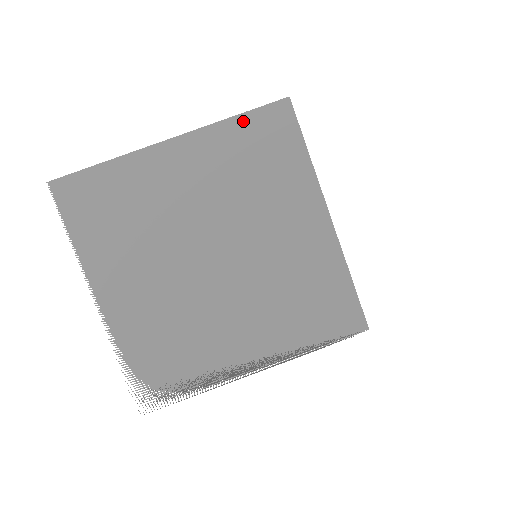
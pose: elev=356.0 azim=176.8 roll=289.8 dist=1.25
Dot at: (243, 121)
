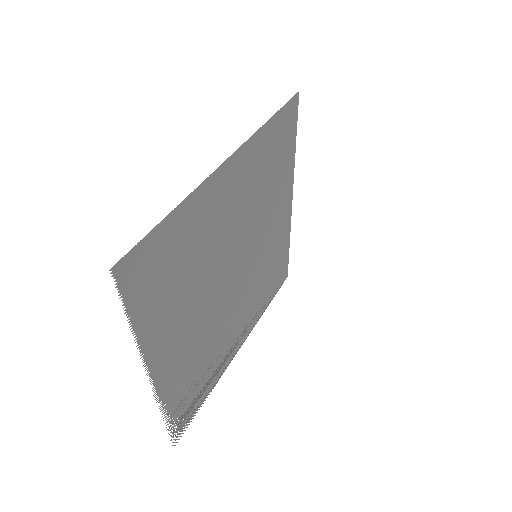
Dot at: (273, 123)
